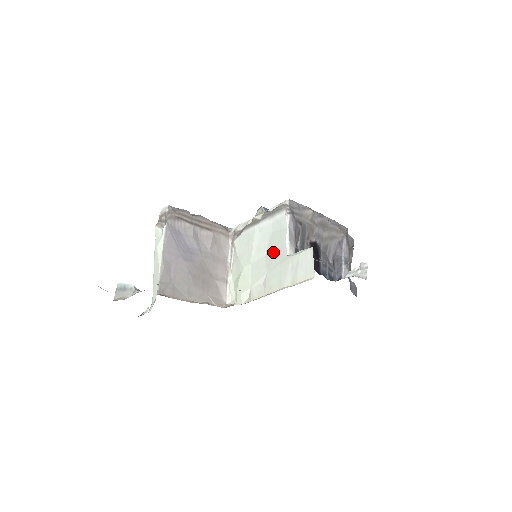
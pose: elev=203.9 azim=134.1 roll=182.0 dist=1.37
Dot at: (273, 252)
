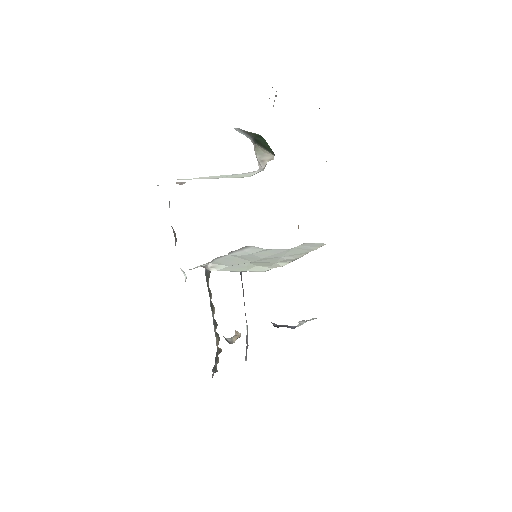
Dot at: (270, 254)
